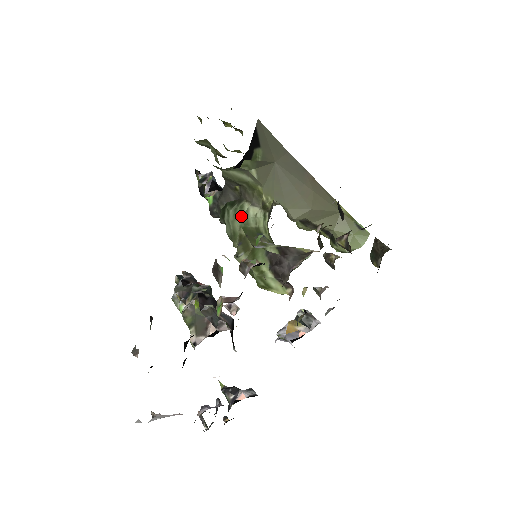
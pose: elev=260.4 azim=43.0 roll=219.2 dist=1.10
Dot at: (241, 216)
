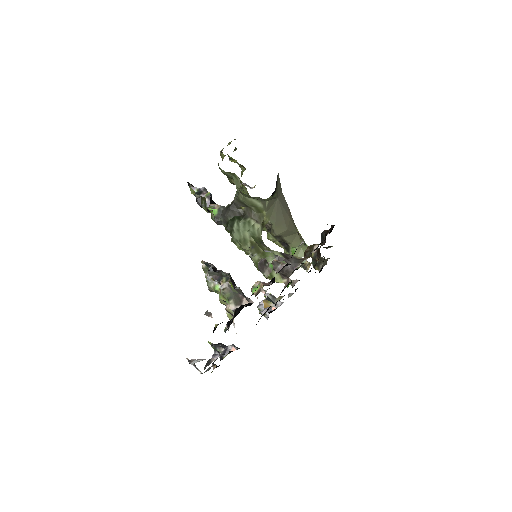
Dot at: (250, 228)
